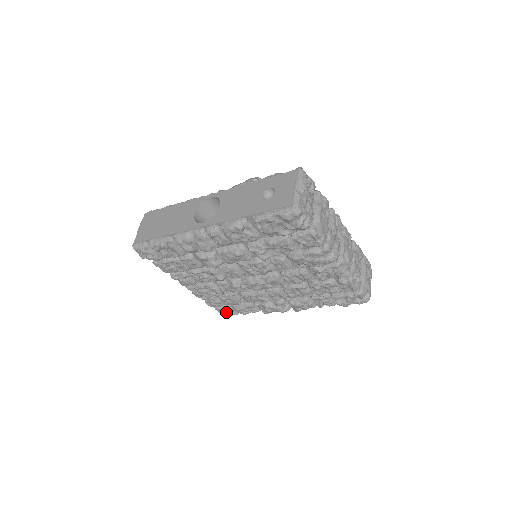
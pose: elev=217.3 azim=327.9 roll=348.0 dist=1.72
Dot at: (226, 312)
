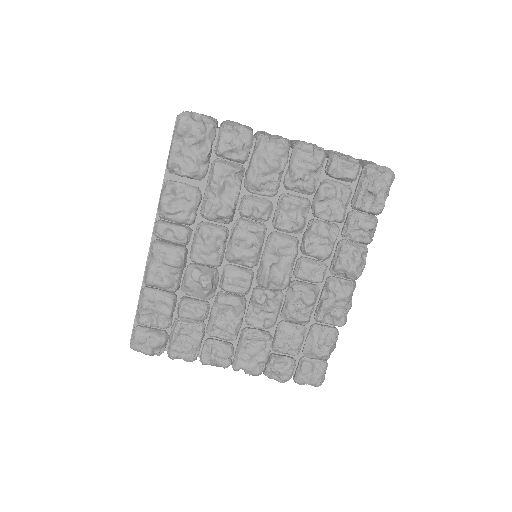
Dot at: (311, 374)
